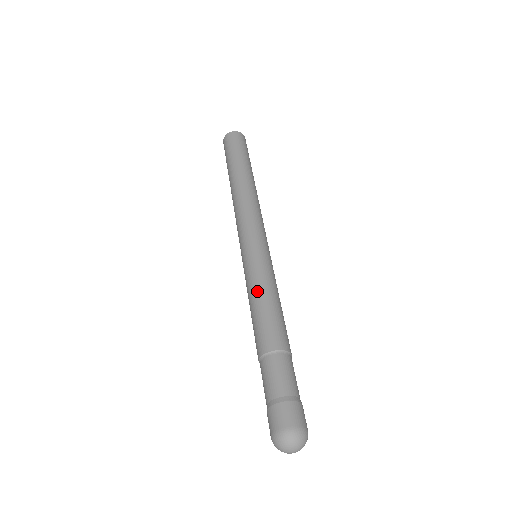
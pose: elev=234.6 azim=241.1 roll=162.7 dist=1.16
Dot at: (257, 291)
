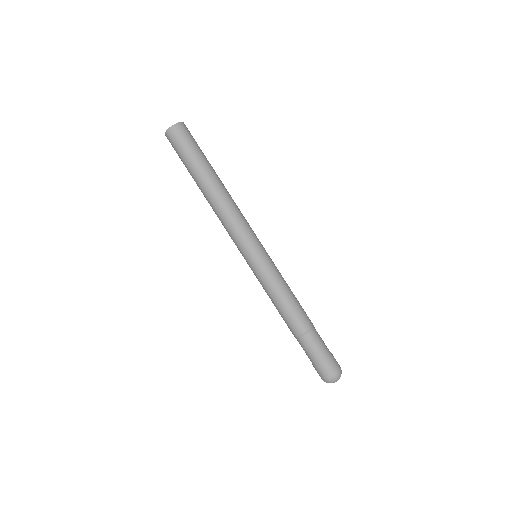
Dot at: (272, 295)
